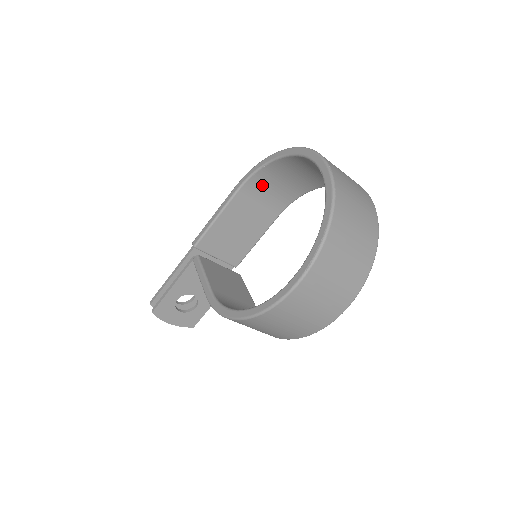
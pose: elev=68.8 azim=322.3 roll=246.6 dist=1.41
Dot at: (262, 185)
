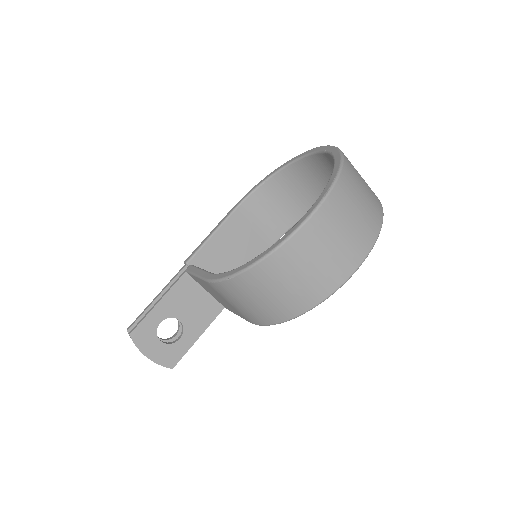
Dot at: (259, 207)
